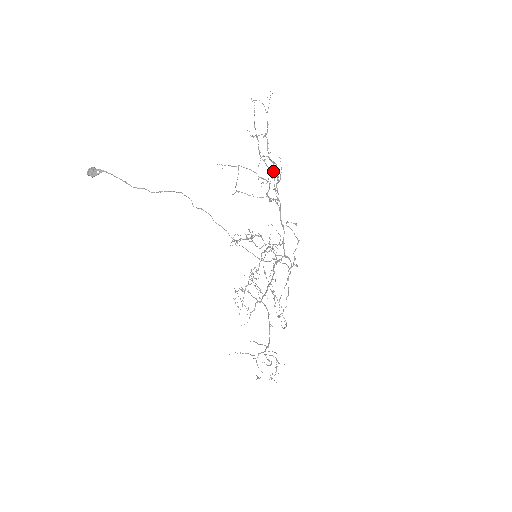
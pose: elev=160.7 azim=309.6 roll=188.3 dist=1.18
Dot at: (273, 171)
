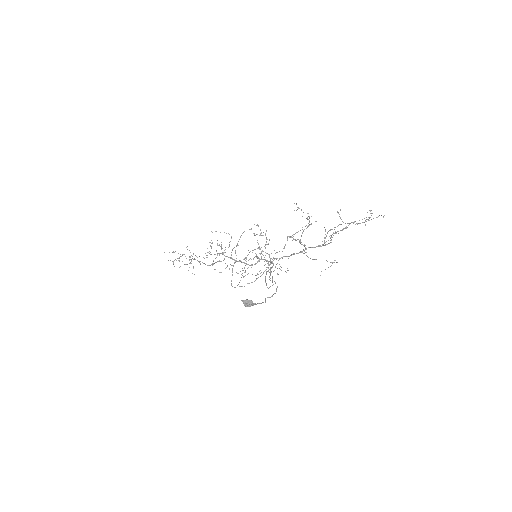
Dot at: occluded
